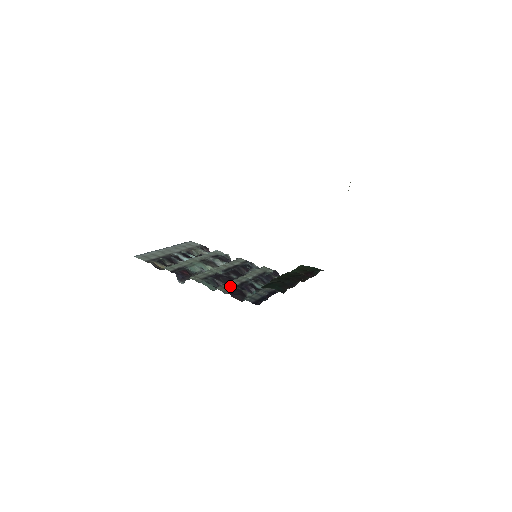
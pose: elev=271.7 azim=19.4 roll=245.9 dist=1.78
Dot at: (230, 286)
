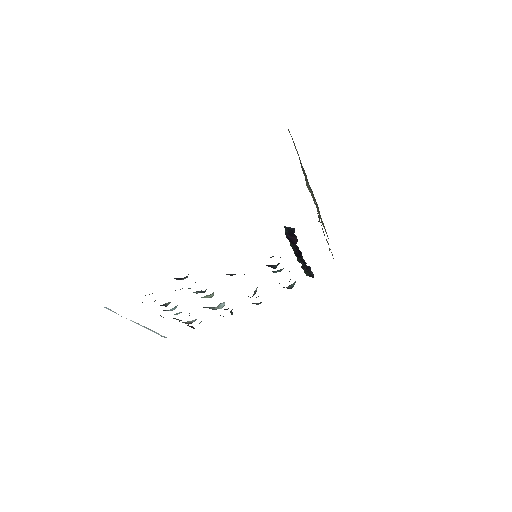
Dot at: occluded
